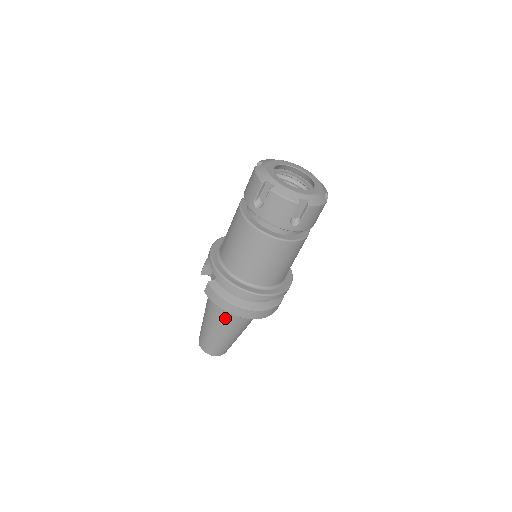
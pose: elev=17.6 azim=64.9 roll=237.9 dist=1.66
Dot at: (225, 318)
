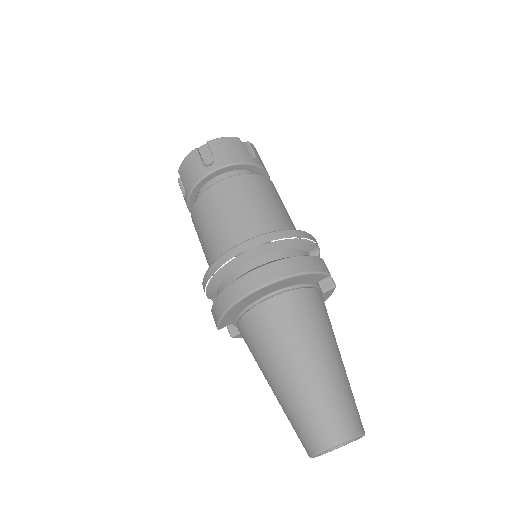
Dot at: (261, 339)
